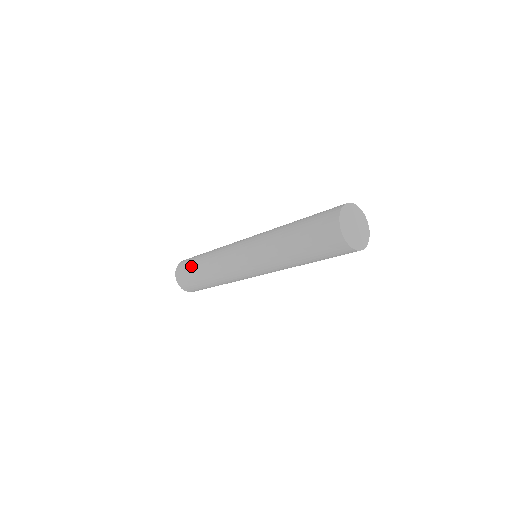
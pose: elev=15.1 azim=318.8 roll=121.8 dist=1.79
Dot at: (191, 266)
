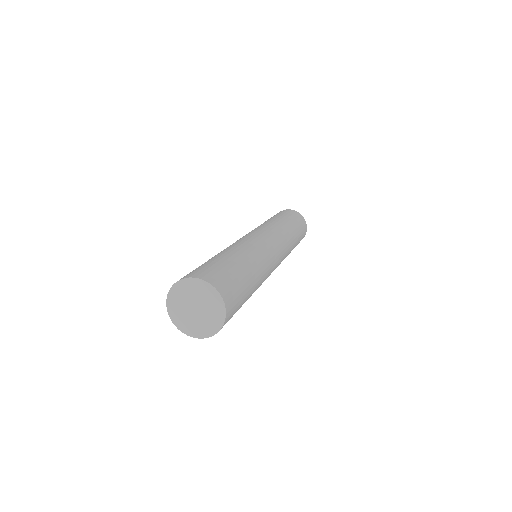
Dot at: occluded
